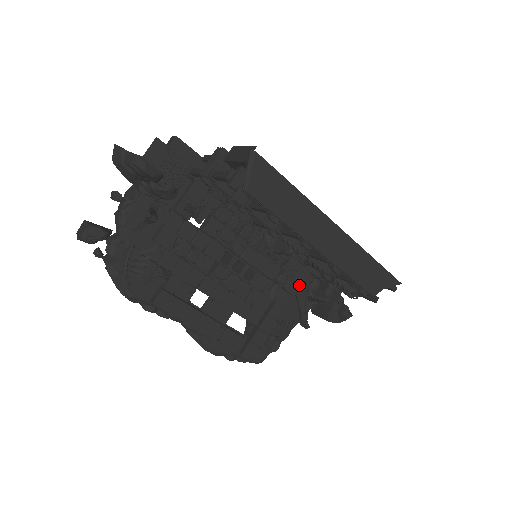
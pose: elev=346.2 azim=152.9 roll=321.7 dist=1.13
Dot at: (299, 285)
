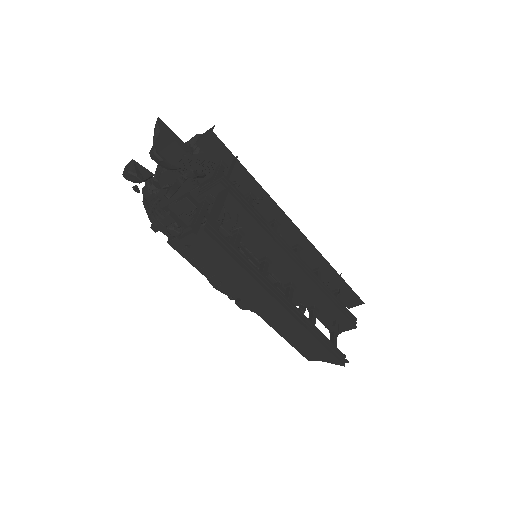
Dot at: occluded
